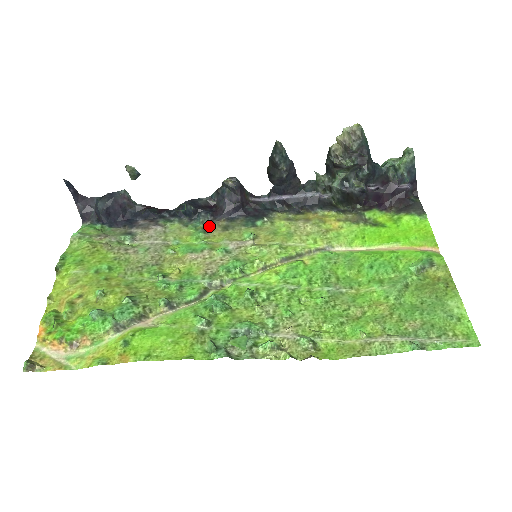
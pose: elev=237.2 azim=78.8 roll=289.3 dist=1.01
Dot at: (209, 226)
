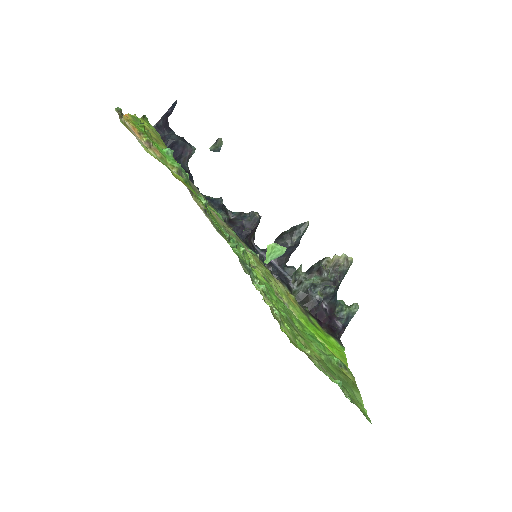
Dot at: occluded
